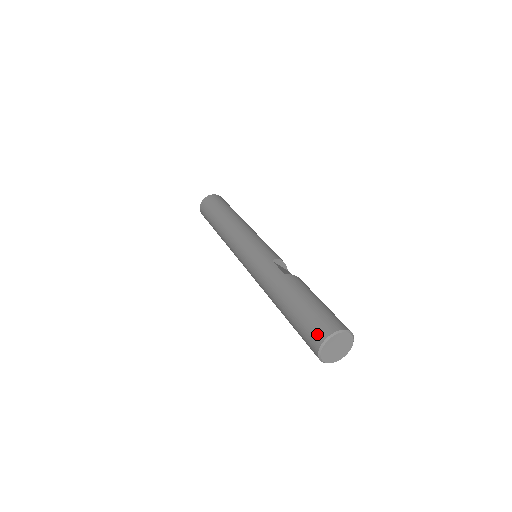
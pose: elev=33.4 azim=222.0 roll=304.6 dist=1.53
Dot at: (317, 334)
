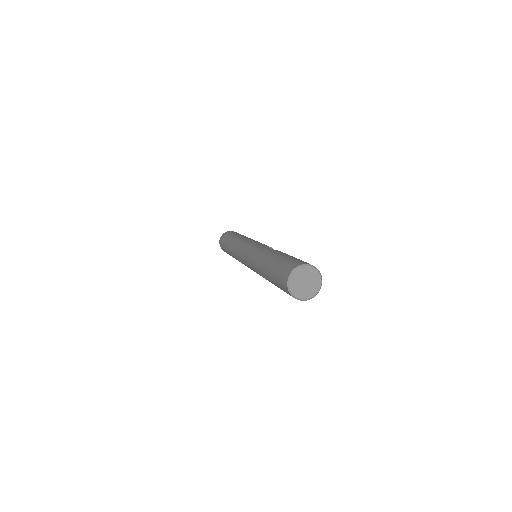
Dot at: (289, 268)
